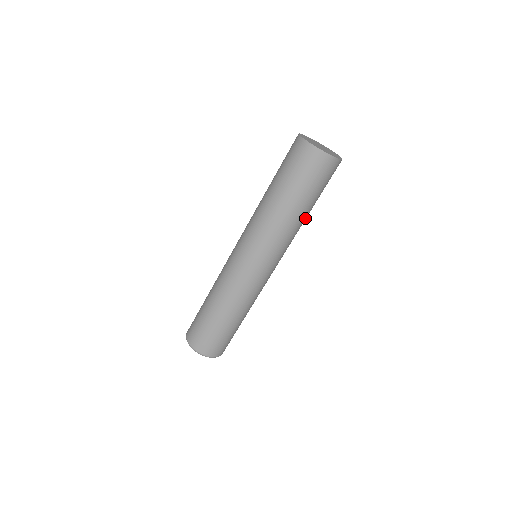
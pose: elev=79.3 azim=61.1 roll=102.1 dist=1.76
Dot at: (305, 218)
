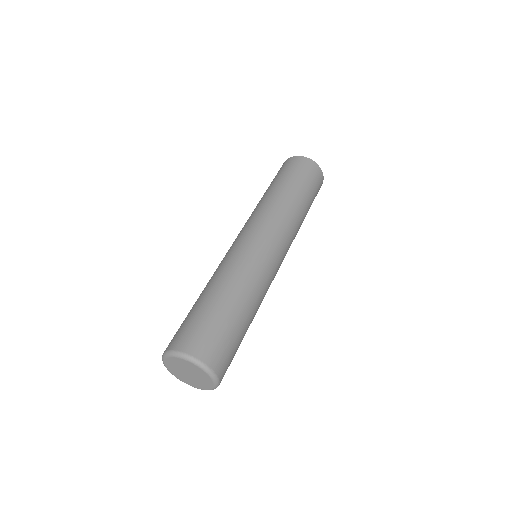
Dot at: occluded
